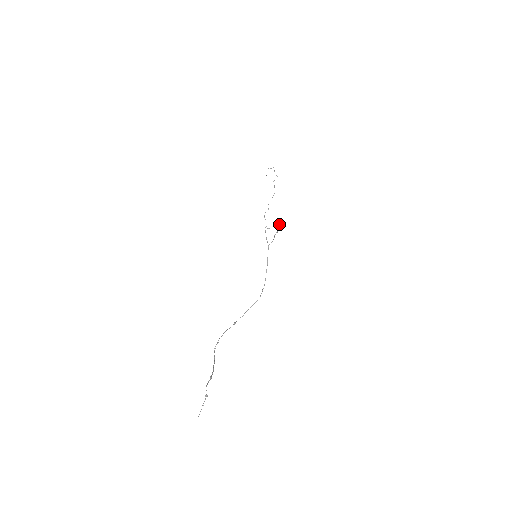
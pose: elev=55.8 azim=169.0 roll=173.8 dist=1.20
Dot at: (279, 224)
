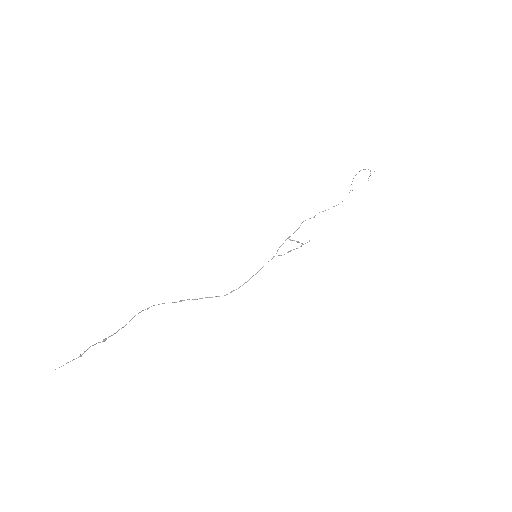
Dot at: (307, 242)
